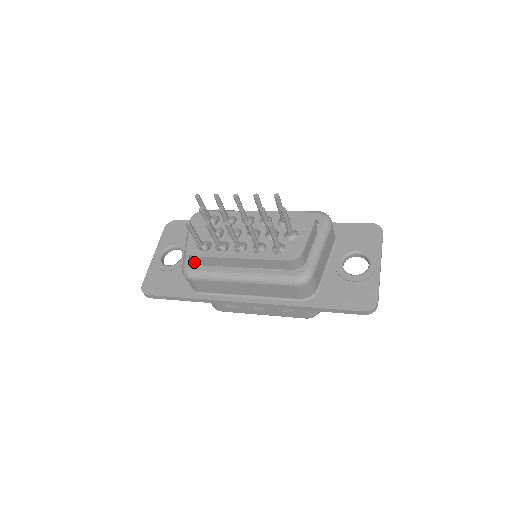
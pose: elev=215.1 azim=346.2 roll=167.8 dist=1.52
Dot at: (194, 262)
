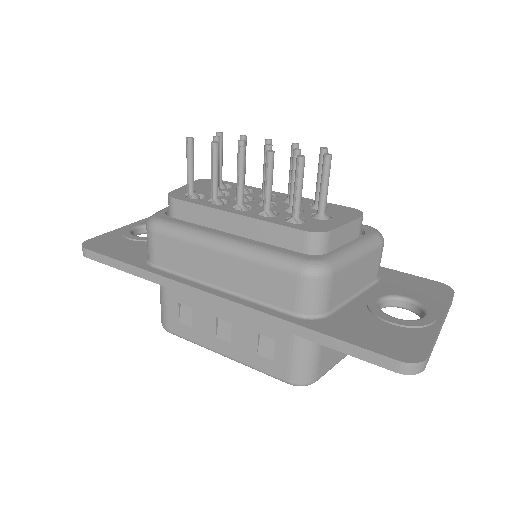
Dot at: (170, 214)
